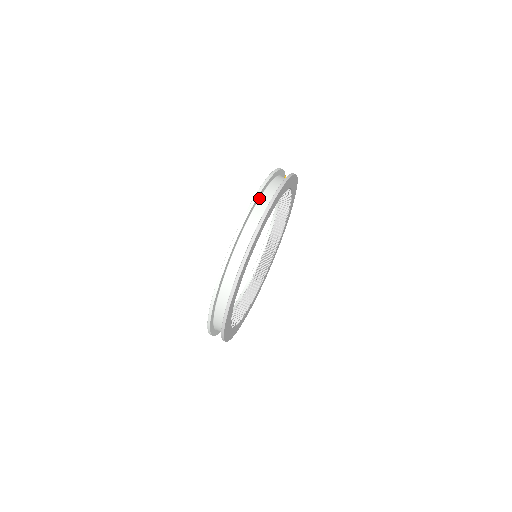
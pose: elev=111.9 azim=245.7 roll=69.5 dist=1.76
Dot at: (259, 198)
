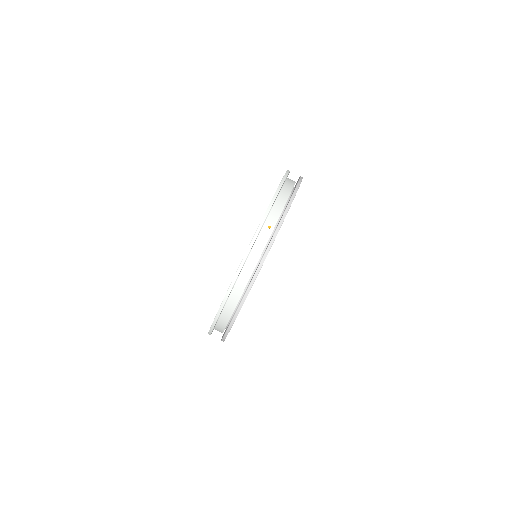
Dot at: (231, 291)
